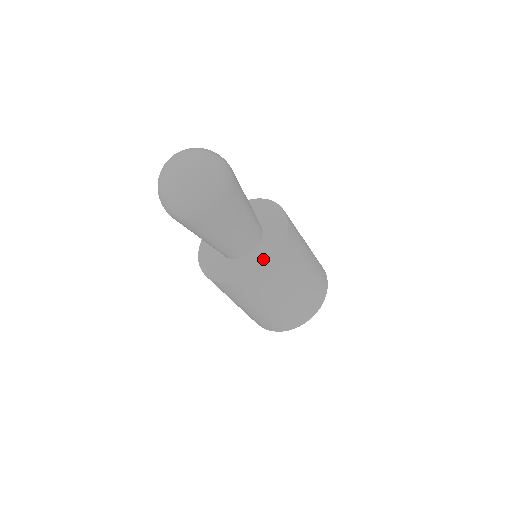
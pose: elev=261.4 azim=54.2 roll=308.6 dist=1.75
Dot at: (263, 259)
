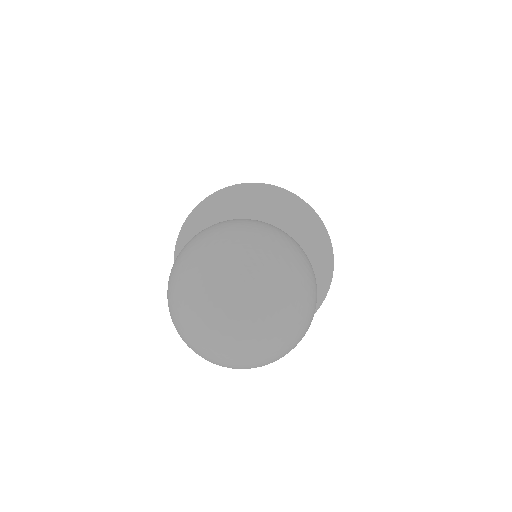
Dot at: occluded
